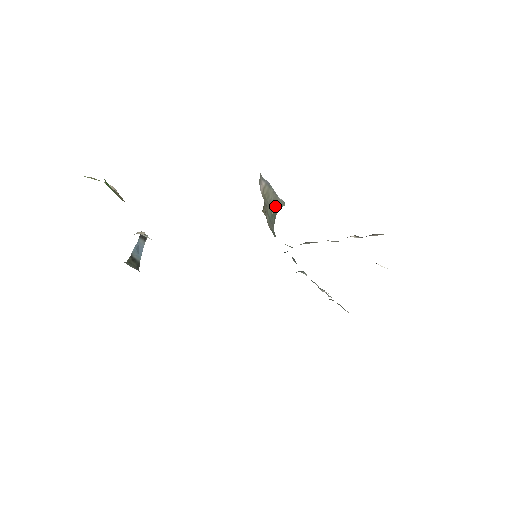
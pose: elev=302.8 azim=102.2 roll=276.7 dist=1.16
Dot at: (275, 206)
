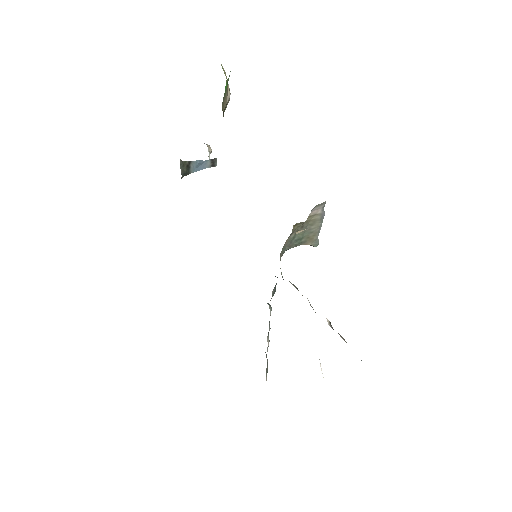
Dot at: (308, 237)
